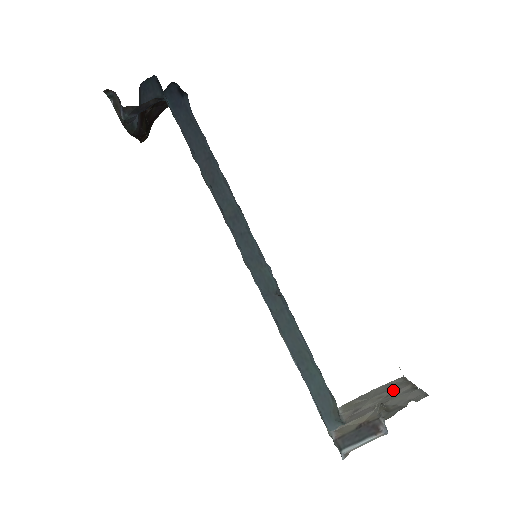
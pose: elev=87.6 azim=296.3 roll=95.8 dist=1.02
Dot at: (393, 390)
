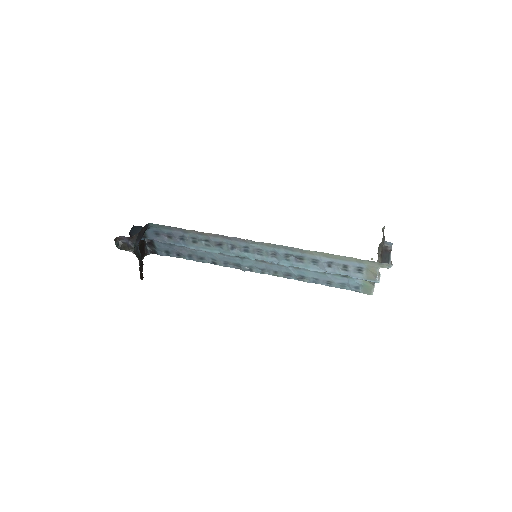
Dot at: occluded
